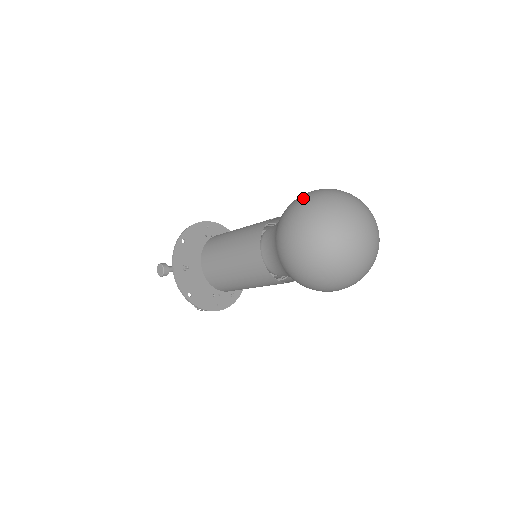
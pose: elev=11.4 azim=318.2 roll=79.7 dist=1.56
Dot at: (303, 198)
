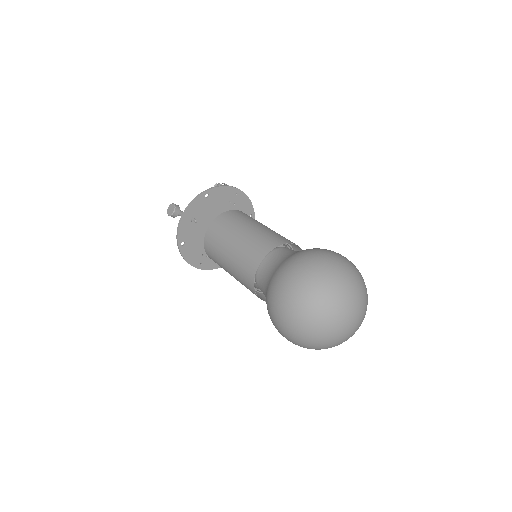
Dot at: (321, 257)
